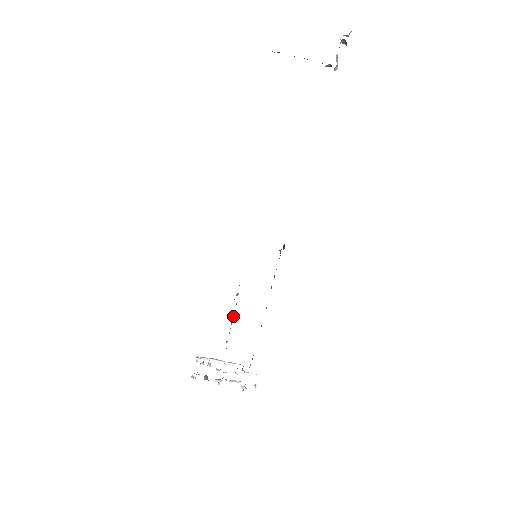
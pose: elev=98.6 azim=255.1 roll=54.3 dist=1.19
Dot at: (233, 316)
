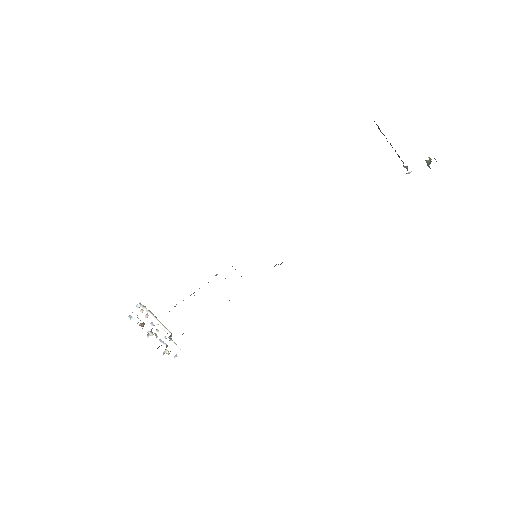
Dot at: occluded
